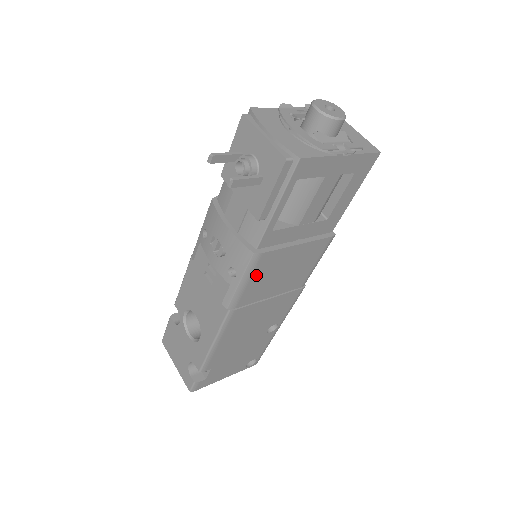
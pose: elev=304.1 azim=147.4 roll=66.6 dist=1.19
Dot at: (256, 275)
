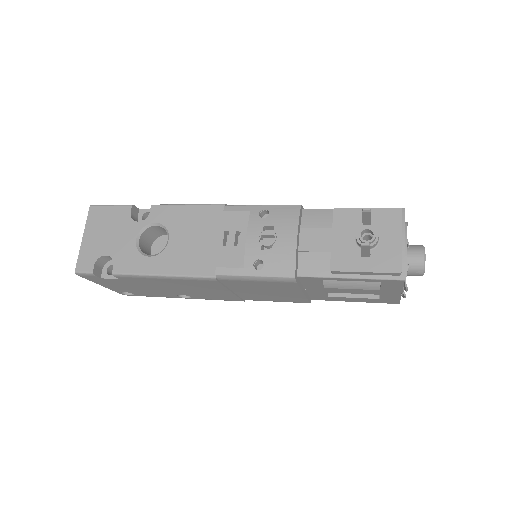
Dot at: (266, 283)
